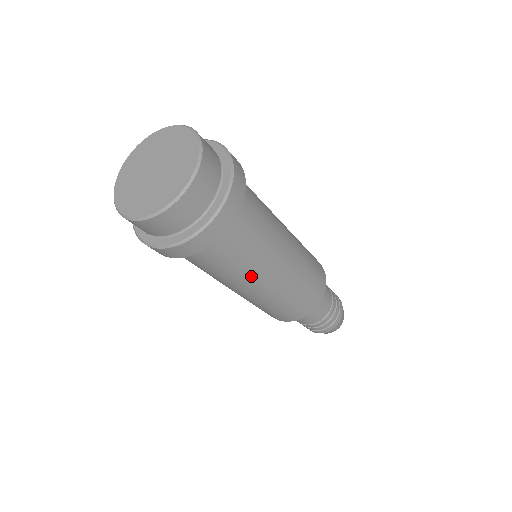
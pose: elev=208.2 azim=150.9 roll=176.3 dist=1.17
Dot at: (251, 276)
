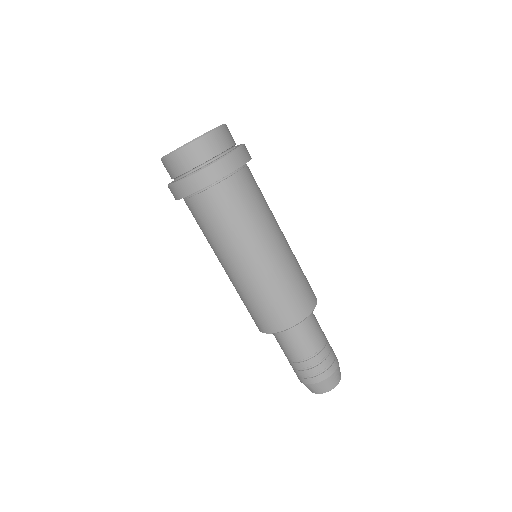
Dot at: (224, 250)
